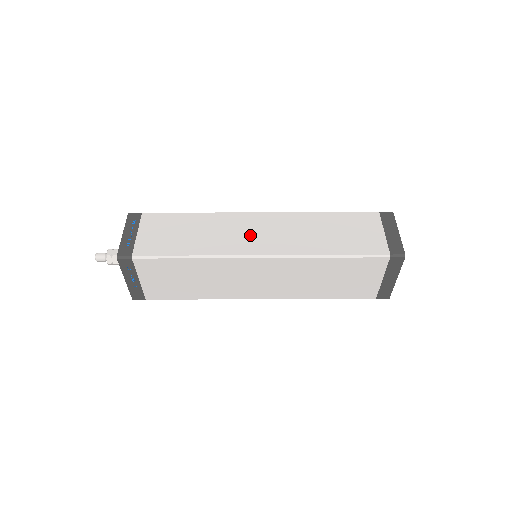
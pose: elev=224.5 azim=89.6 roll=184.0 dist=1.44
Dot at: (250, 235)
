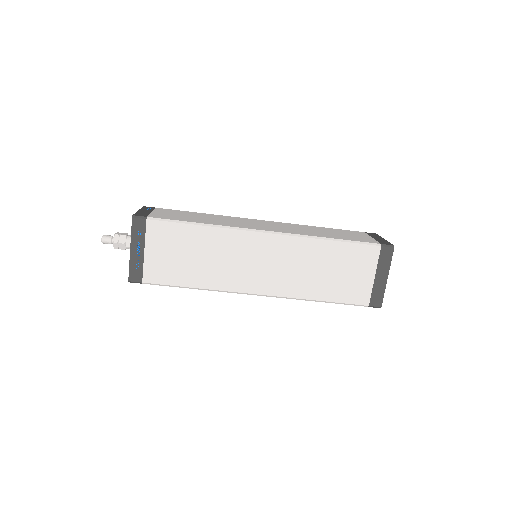
Dot at: (255, 224)
